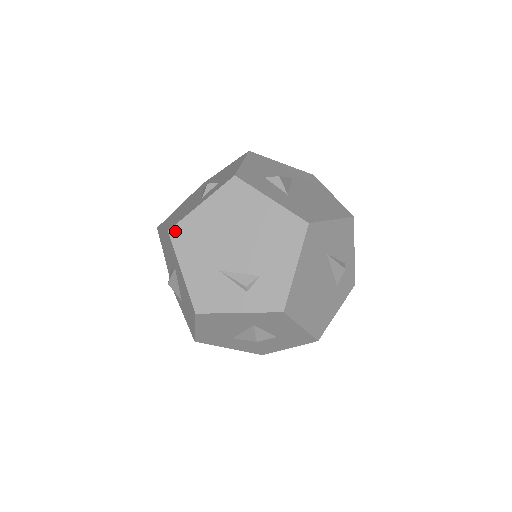
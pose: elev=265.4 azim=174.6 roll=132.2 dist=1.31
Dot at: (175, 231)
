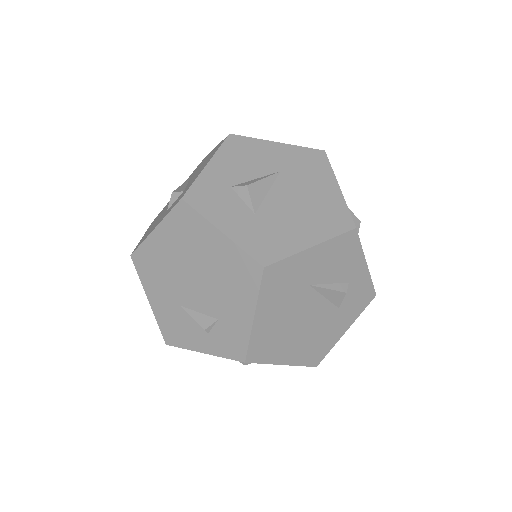
Dot at: (136, 257)
